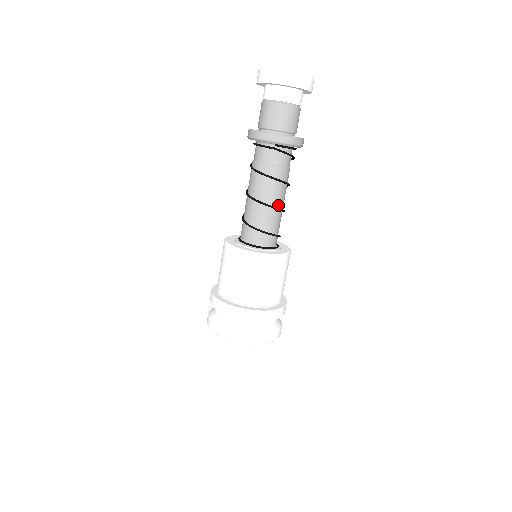
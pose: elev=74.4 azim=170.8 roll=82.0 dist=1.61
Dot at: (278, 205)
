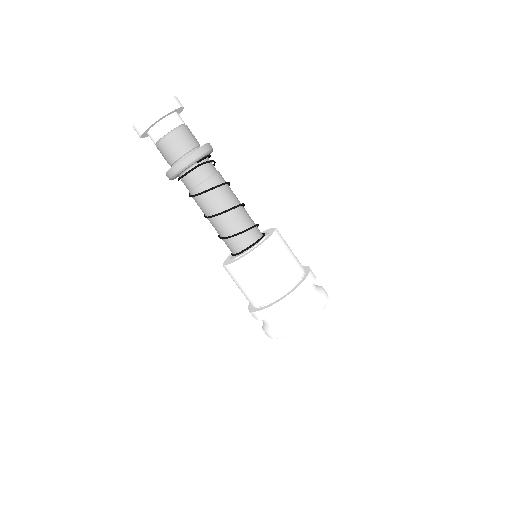
Dot at: (238, 203)
